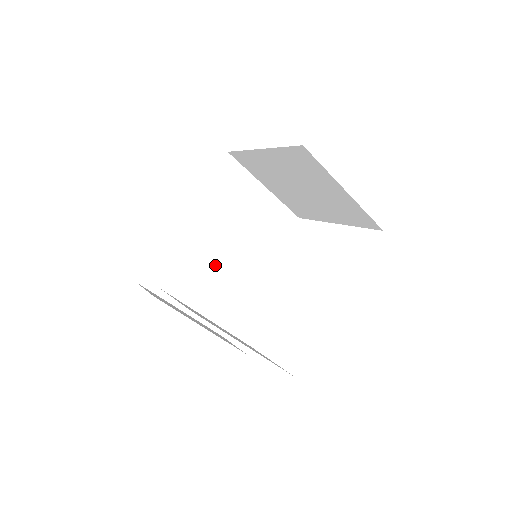
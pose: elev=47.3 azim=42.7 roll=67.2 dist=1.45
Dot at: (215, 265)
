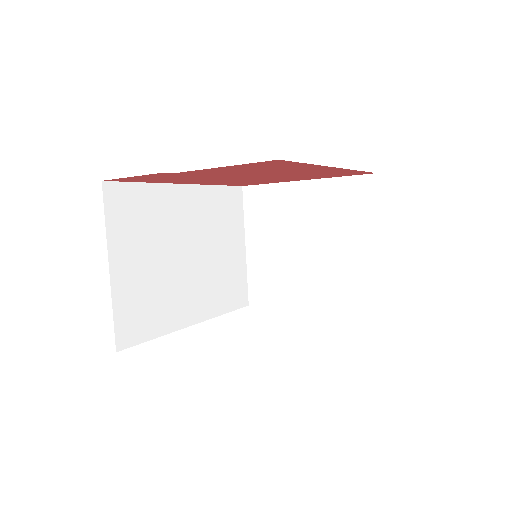
Dot at: (171, 261)
